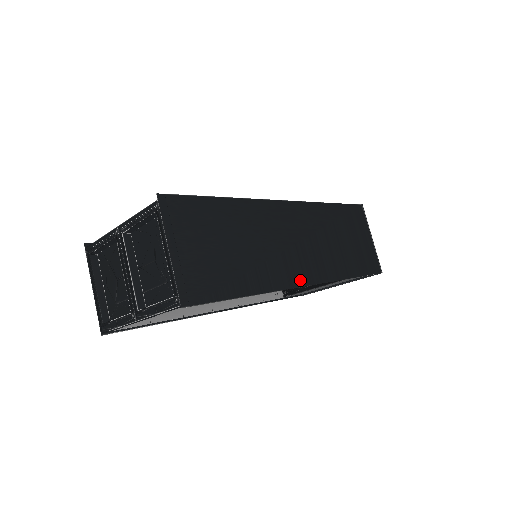
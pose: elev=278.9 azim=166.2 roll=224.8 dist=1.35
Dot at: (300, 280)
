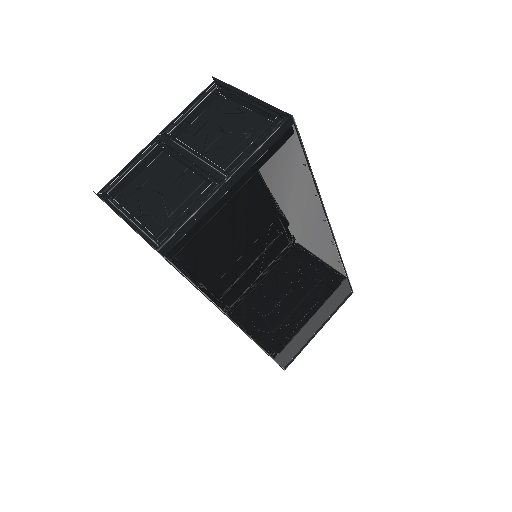
Dot at: occluded
